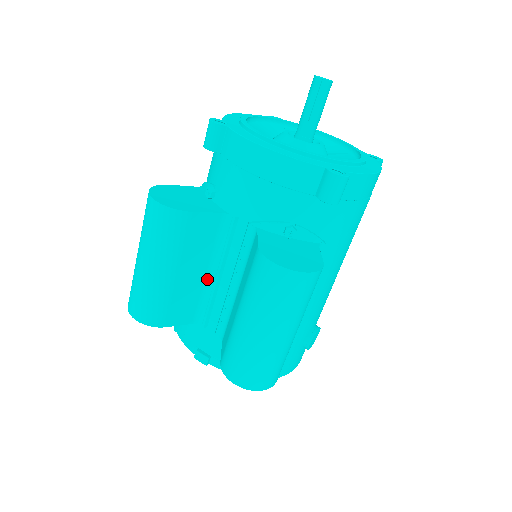
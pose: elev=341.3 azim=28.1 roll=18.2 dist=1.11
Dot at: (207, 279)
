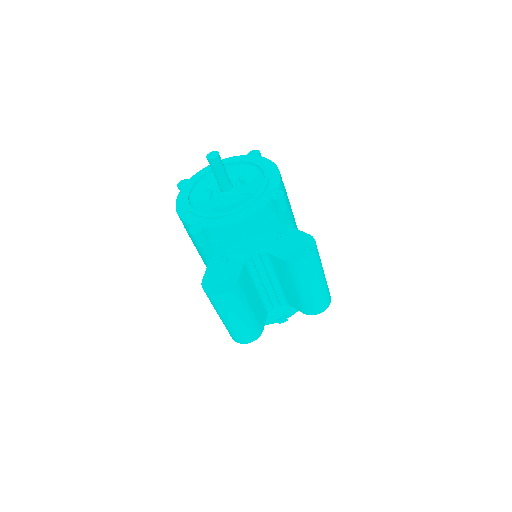
Dot at: (259, 292)
